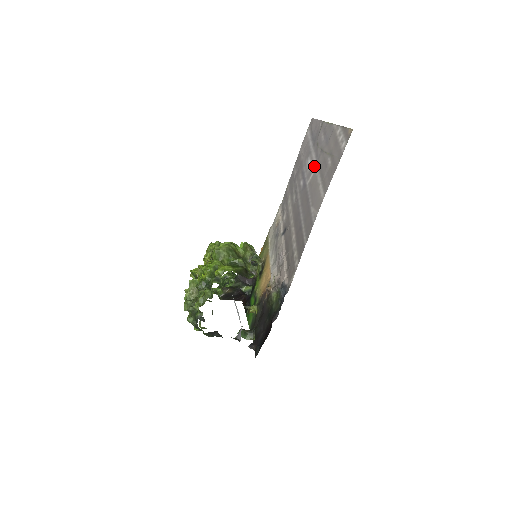
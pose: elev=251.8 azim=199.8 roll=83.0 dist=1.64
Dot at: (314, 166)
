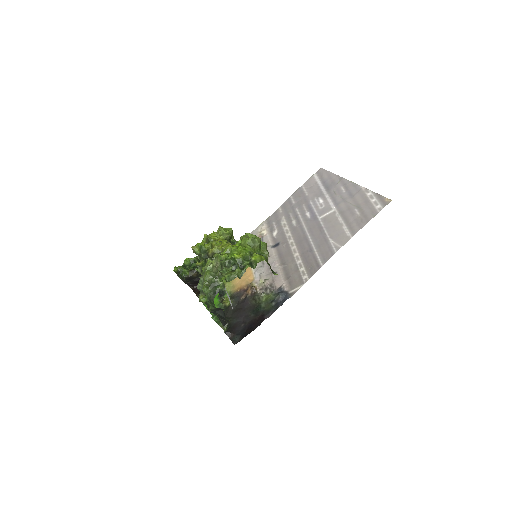
Dot at: (331, 208)
